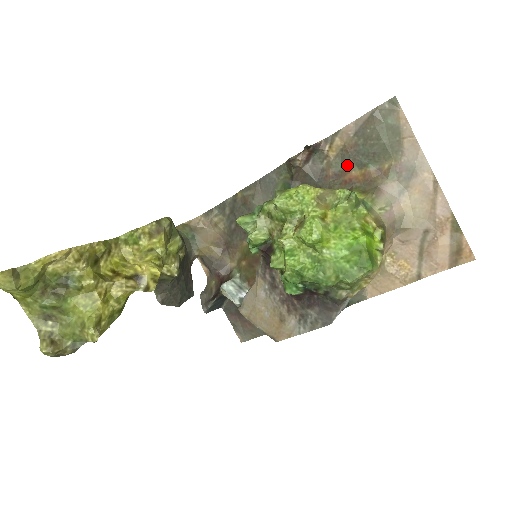
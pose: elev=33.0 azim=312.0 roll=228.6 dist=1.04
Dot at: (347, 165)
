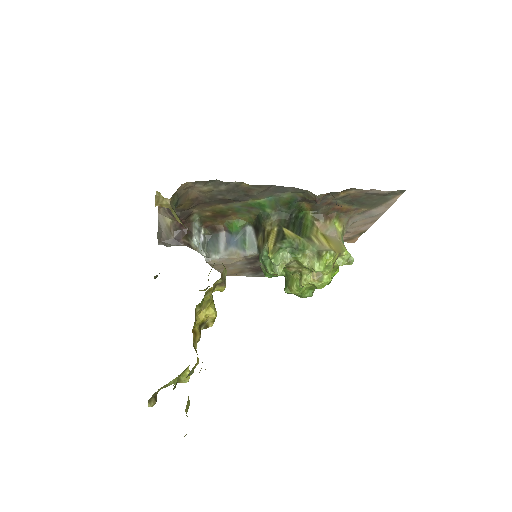
Dot at: (343, 202)
